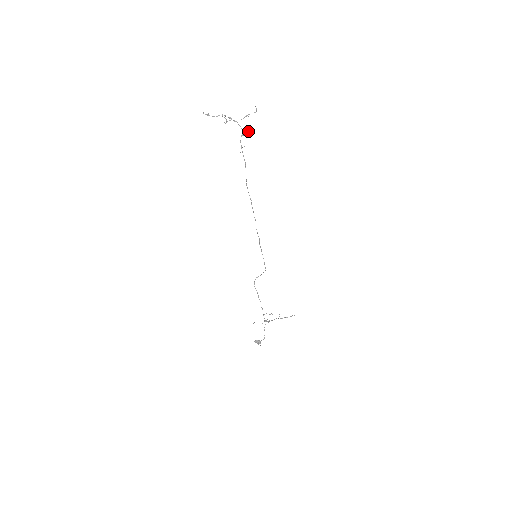
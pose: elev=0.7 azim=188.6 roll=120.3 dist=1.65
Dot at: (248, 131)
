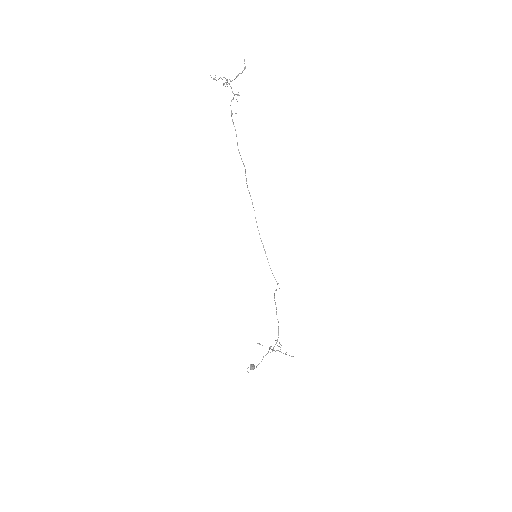
Dot at: (238, 94)
